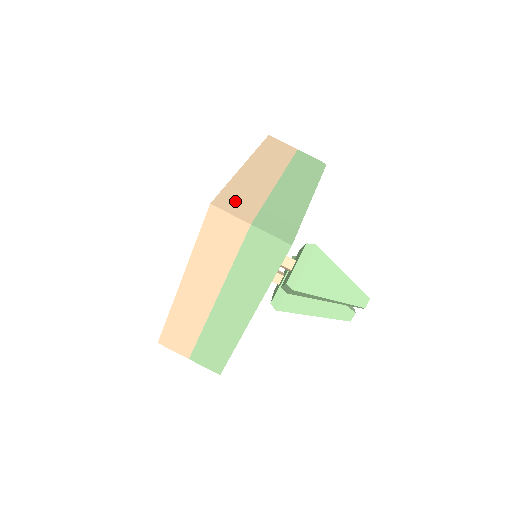
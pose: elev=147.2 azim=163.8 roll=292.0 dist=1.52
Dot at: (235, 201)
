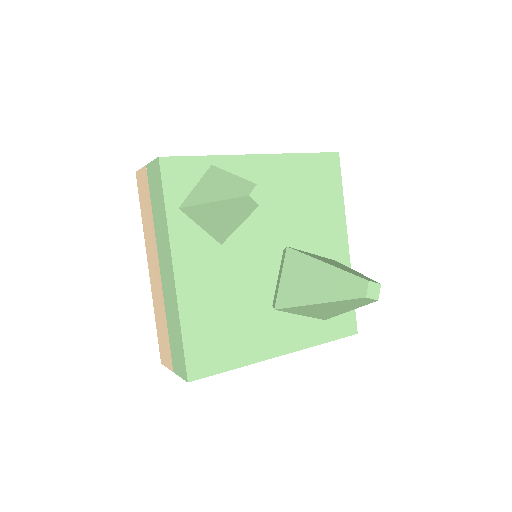
Dot at: occluded
